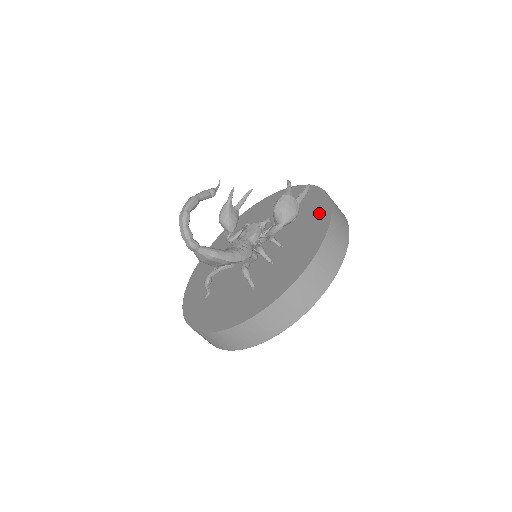
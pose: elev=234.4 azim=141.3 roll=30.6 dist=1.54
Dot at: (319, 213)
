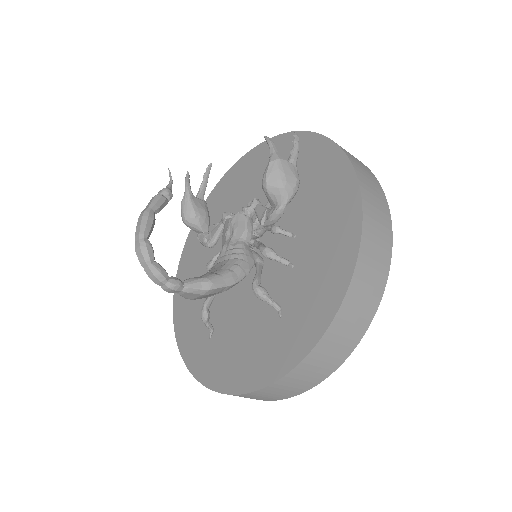
Dot at: (331, 171)
